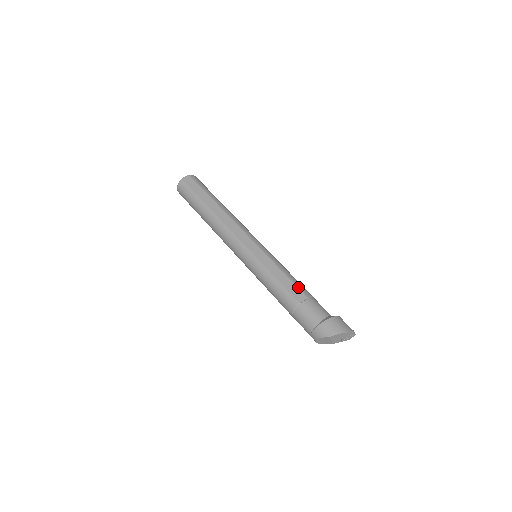
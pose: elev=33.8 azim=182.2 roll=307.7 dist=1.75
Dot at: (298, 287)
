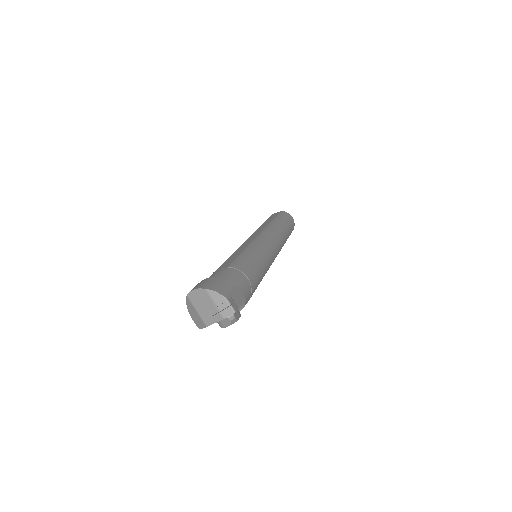
Dot at: (235, 260)
